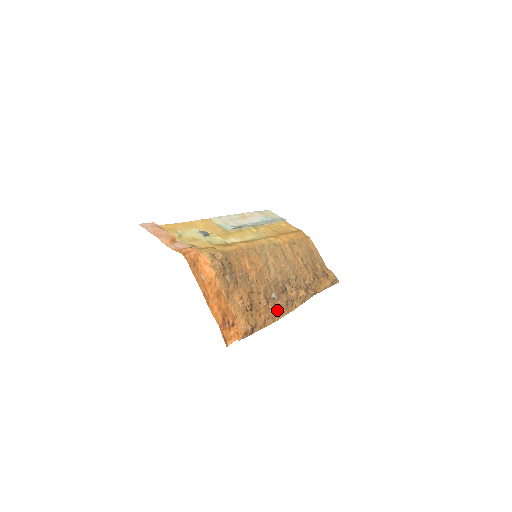
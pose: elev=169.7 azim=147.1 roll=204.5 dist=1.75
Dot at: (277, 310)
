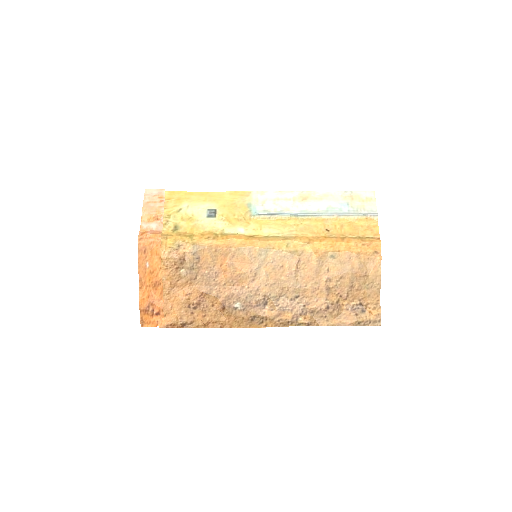
Dot at: (233, 319)
